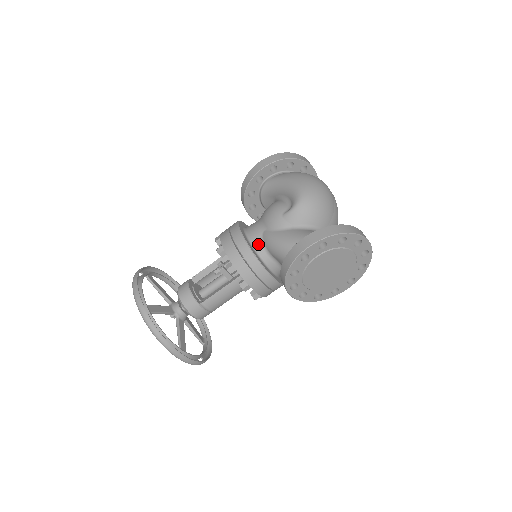
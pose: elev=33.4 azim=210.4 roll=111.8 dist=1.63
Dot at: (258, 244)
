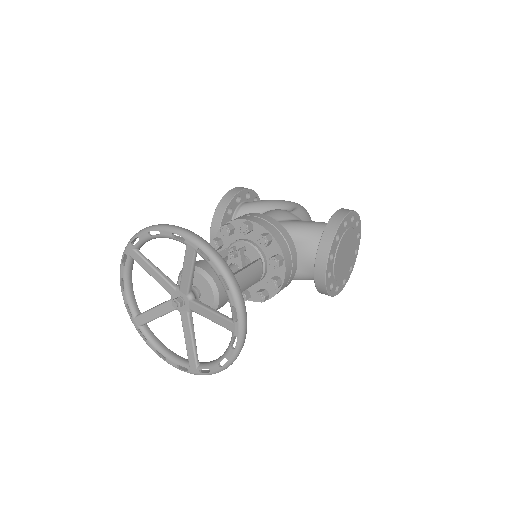
Dot at: occluded
